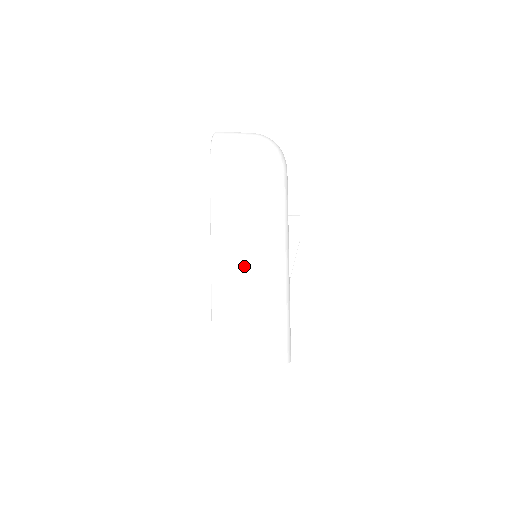
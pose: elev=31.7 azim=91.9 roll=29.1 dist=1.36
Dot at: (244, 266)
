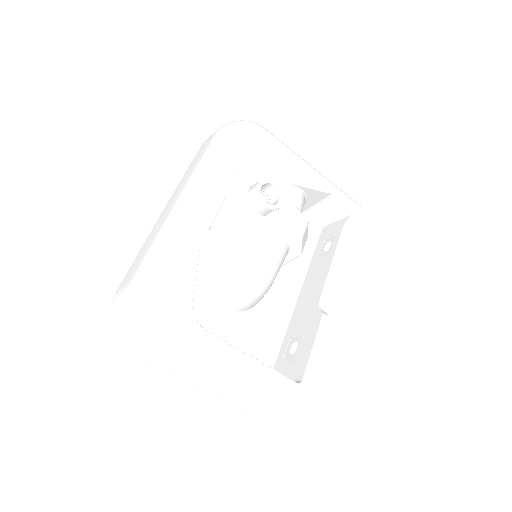
Dot at: (213, 388)
